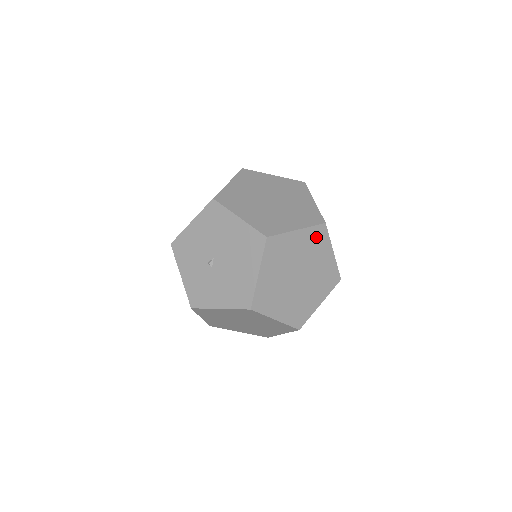
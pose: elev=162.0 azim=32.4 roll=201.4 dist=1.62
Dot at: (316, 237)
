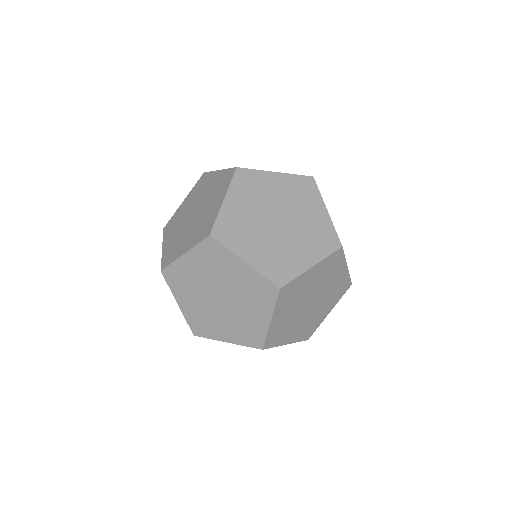
Dot at: (210, 253)
